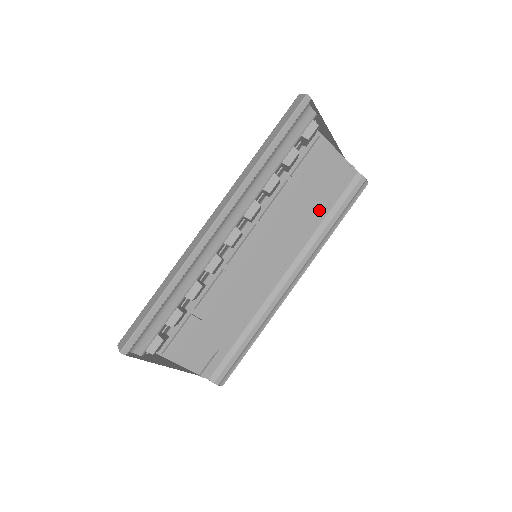
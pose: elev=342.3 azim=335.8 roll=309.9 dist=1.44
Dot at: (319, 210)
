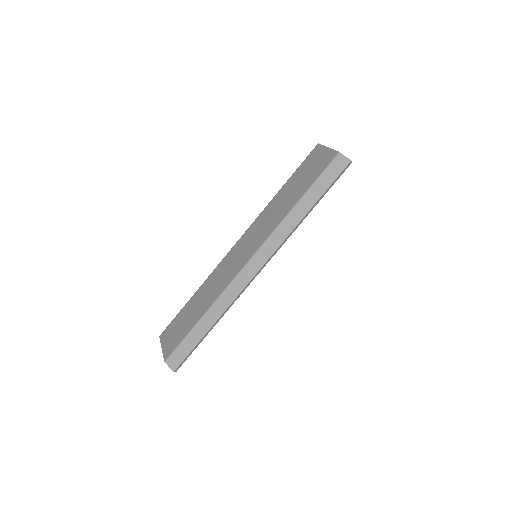
Dot at: occluded
